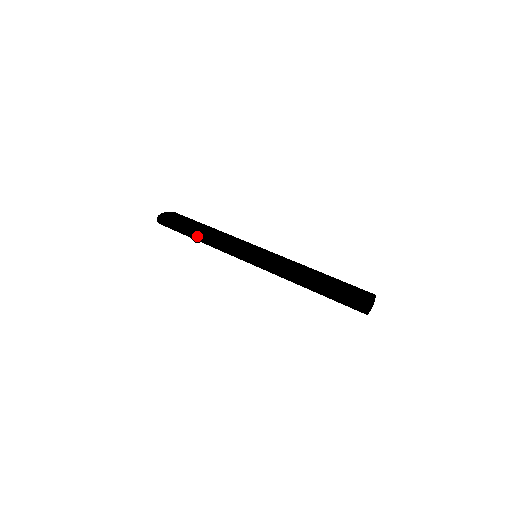
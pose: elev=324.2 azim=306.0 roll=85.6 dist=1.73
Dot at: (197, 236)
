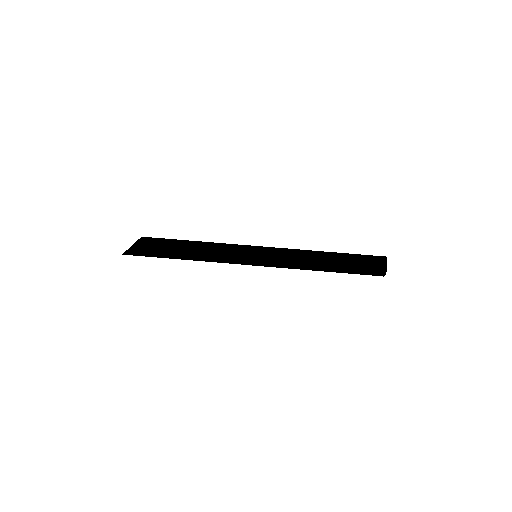
Dot at: occluded
